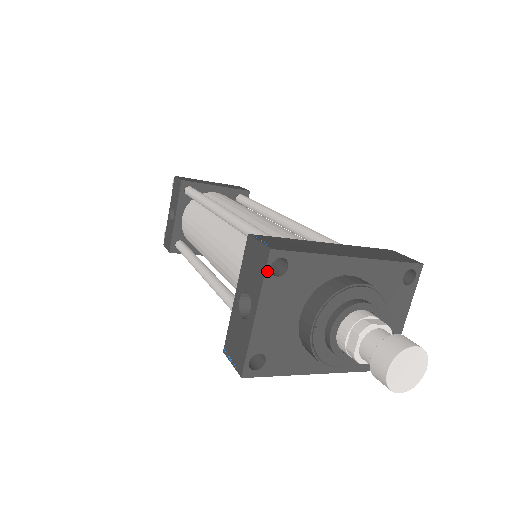
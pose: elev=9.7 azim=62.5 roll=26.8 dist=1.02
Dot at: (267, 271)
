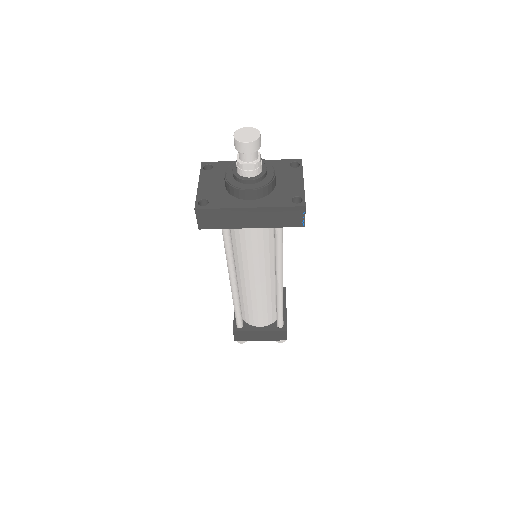
Dot at: (201, 169)
